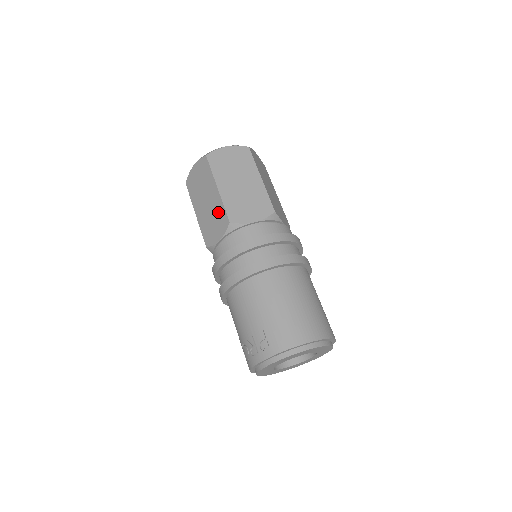
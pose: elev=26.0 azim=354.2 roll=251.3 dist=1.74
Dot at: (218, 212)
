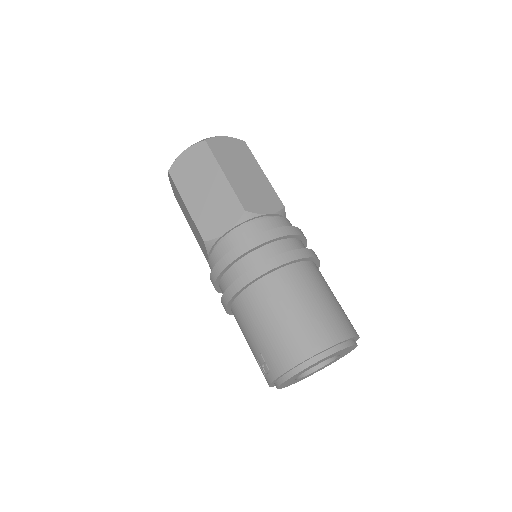
Dot at: (196, 230)
